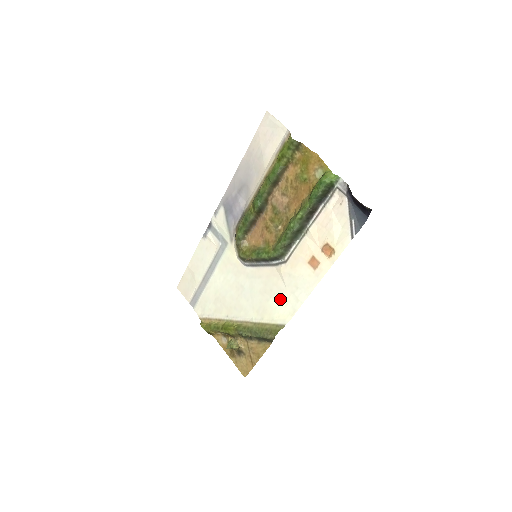
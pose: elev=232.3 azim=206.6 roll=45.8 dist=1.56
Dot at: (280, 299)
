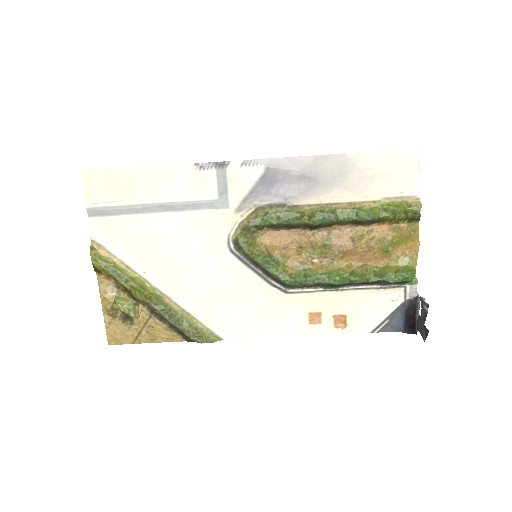
Dot at: (241, 314)
